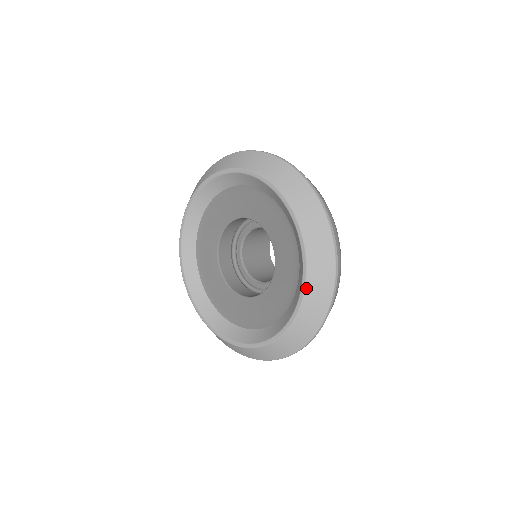
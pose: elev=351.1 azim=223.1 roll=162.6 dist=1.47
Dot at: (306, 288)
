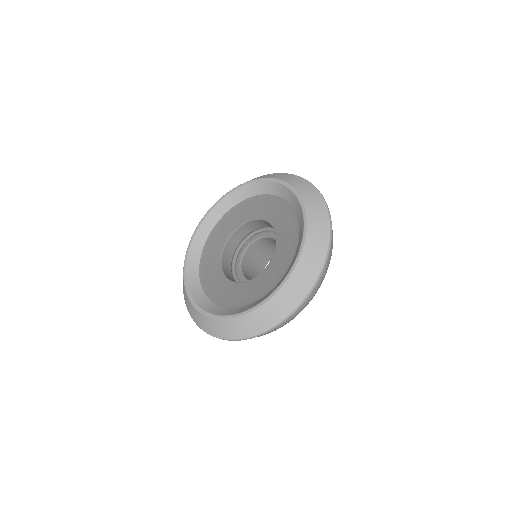
Dot at: (288, 183)
